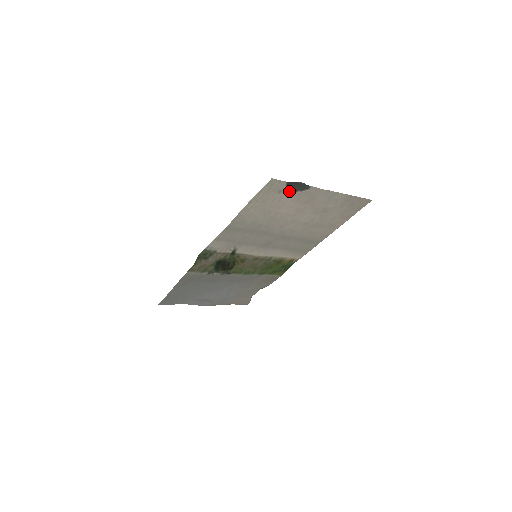
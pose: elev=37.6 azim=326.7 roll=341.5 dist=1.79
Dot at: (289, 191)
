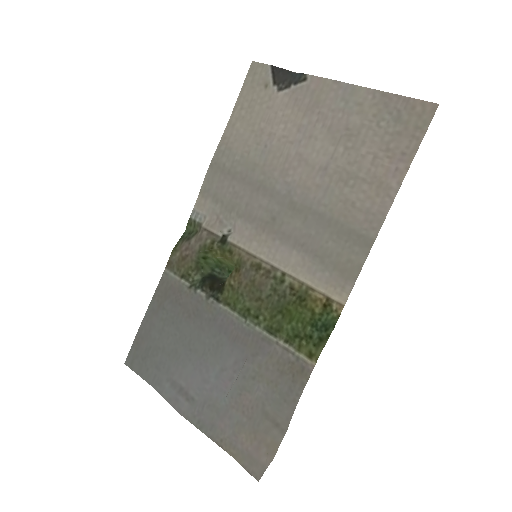
Dot at: (279, 86)
